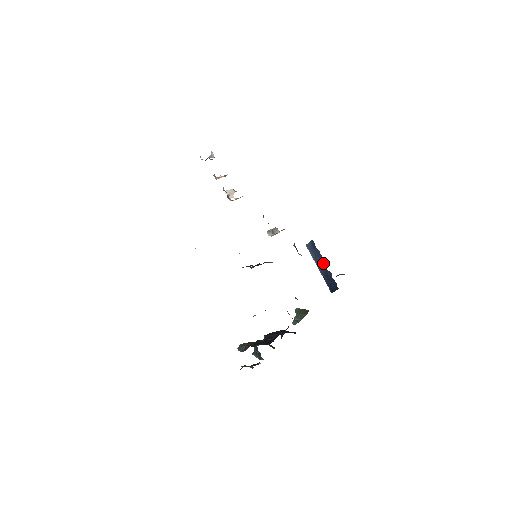
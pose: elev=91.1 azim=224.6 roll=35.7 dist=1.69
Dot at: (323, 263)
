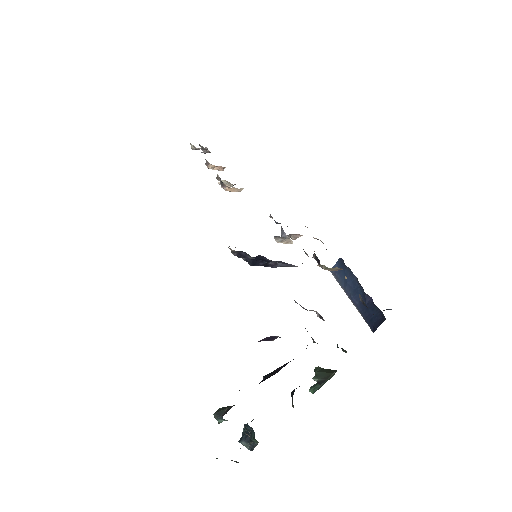
Dot at: (358, 287)
